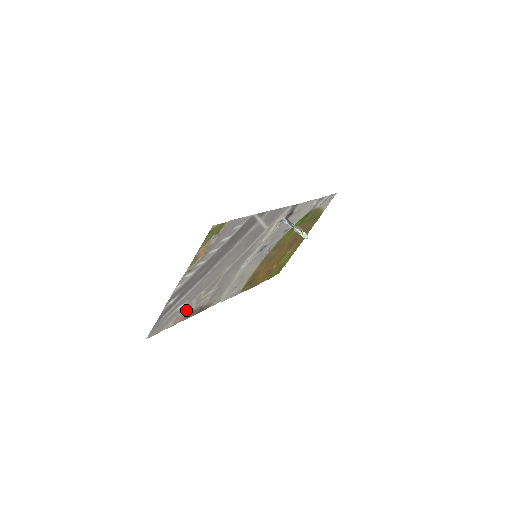
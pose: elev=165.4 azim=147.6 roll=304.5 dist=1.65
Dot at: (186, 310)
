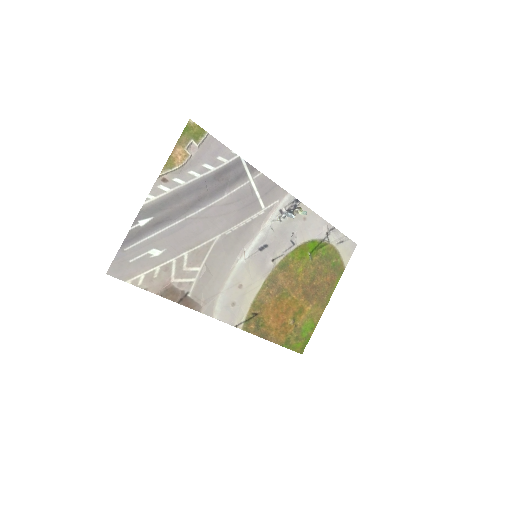
Dot at: (163, 273)
